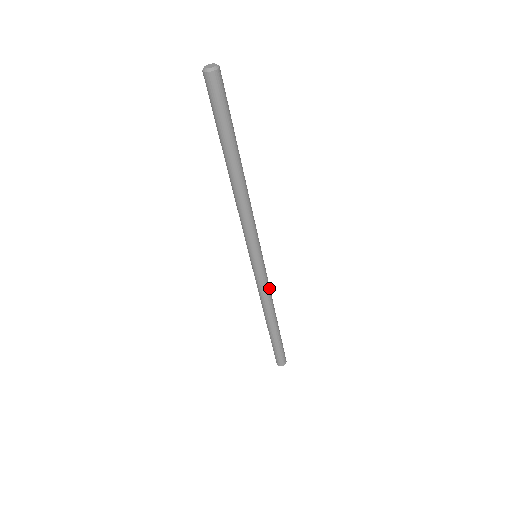
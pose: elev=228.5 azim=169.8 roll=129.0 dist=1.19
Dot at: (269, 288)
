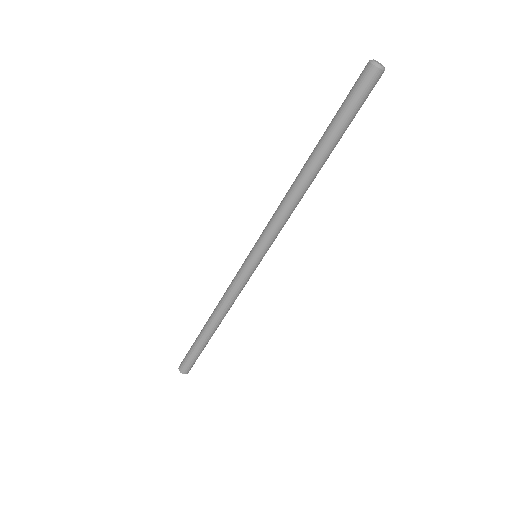
Dot at: (237, 294)
